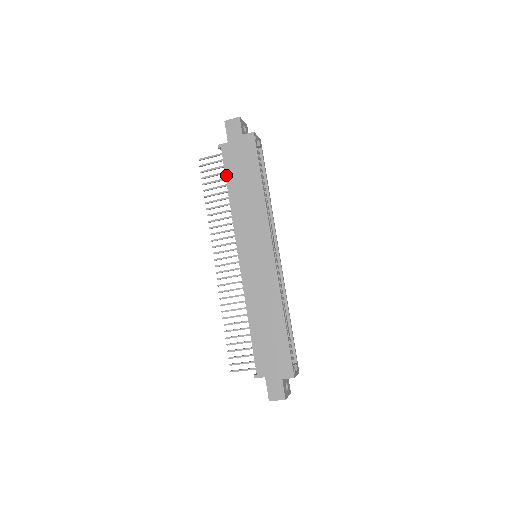
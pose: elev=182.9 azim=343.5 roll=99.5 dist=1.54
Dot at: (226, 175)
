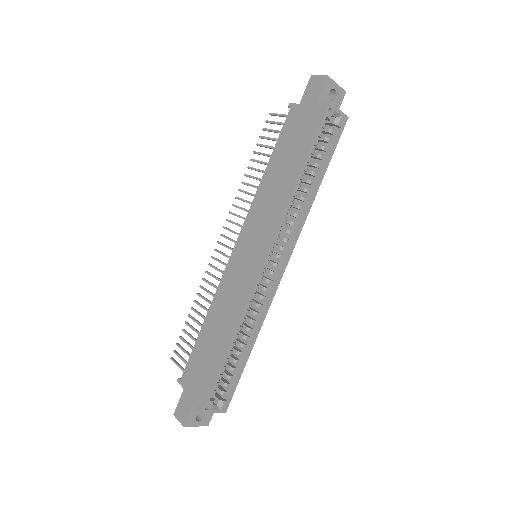
Dot at: (276, 144)
